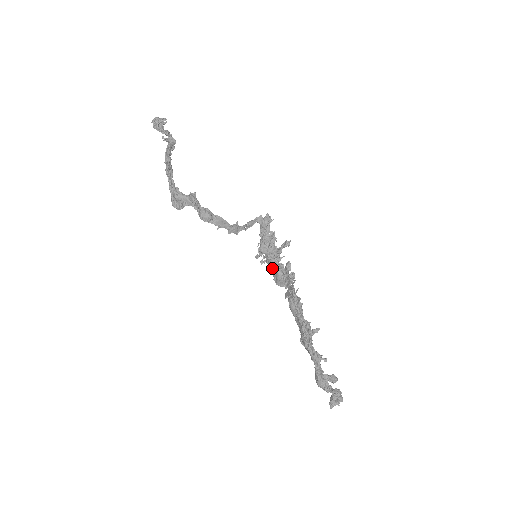
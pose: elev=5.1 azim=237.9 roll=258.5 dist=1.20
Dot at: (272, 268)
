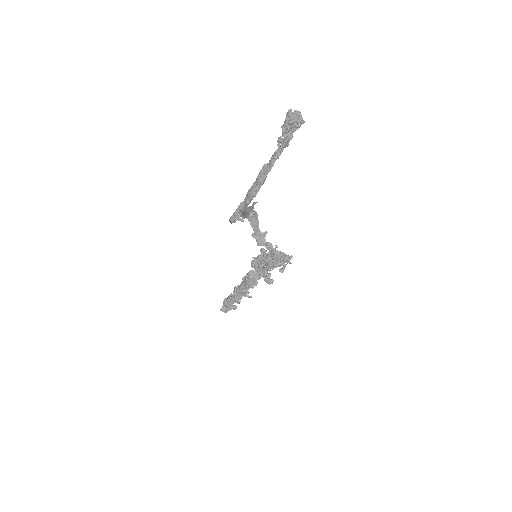
Dot at: occluded
